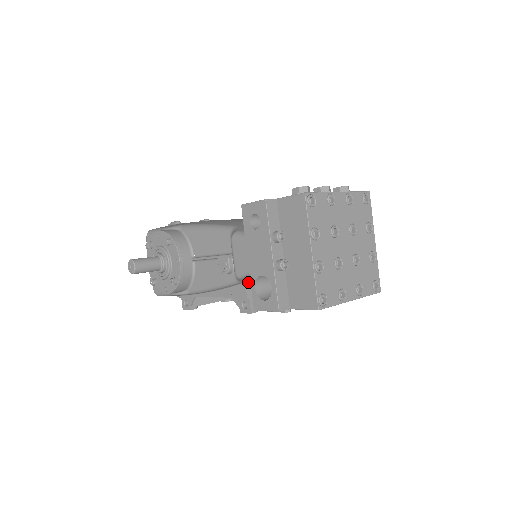
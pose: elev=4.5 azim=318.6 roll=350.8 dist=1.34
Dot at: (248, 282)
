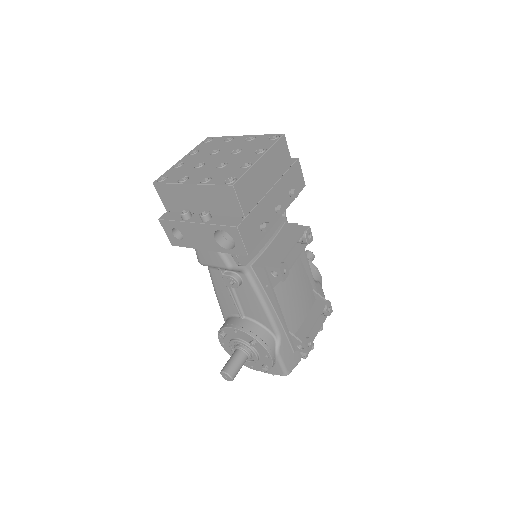
Dot at: (253, 264)
